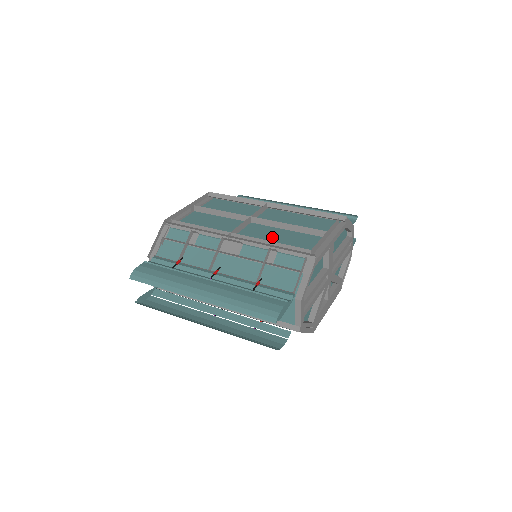
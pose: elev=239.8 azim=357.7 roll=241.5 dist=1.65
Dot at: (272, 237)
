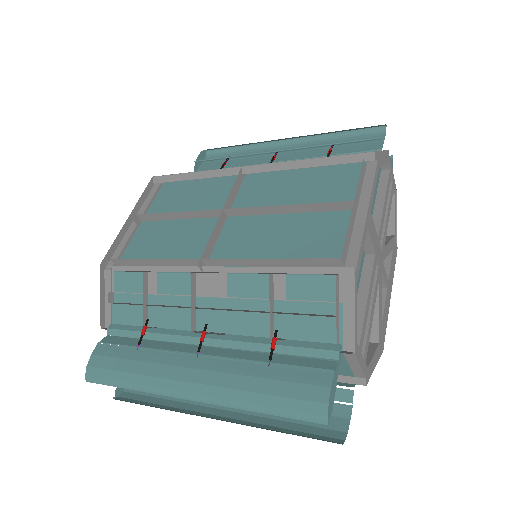
Dot at: (268, 240)
